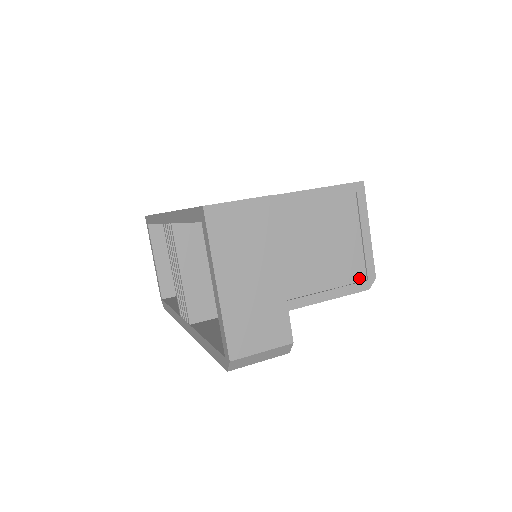
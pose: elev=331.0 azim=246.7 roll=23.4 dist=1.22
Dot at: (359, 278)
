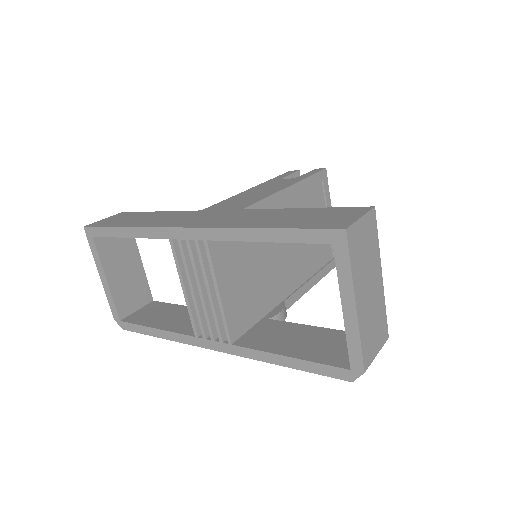
Dot at: (329, 258)
